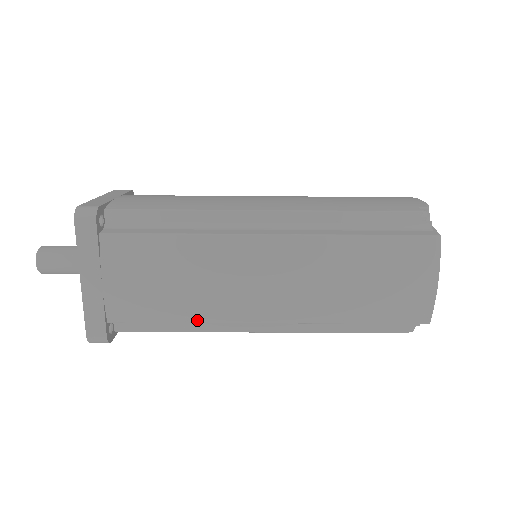
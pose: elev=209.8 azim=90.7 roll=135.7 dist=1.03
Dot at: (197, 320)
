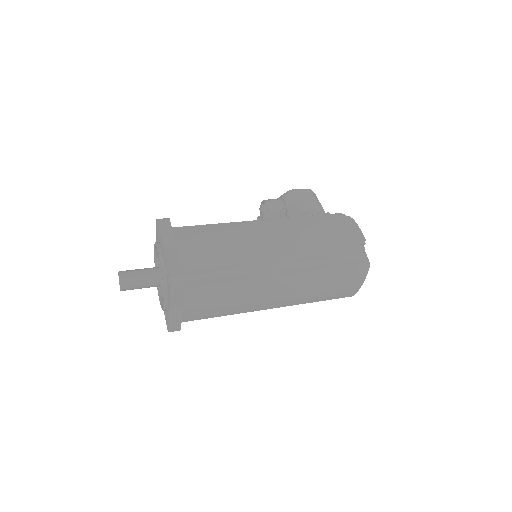
Dot at: occluded
